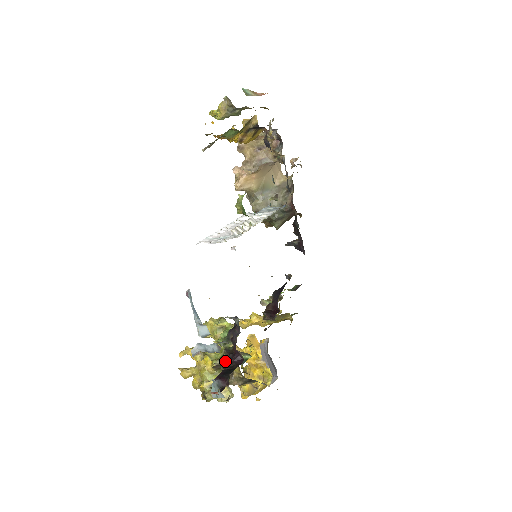
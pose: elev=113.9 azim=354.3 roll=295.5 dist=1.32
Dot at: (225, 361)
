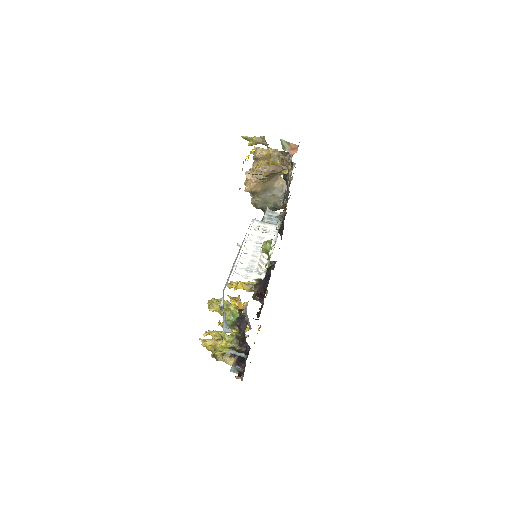
Dot at: (237, 346)
